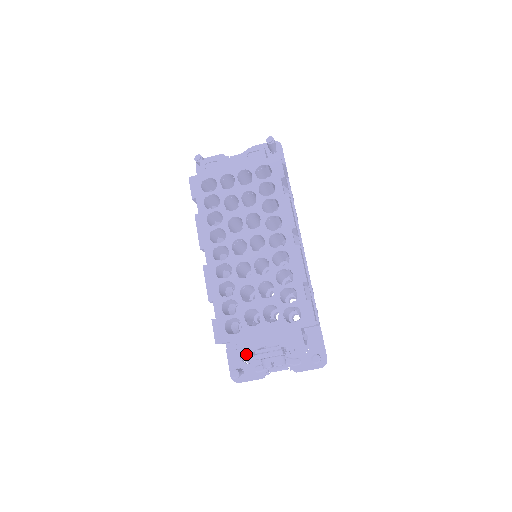
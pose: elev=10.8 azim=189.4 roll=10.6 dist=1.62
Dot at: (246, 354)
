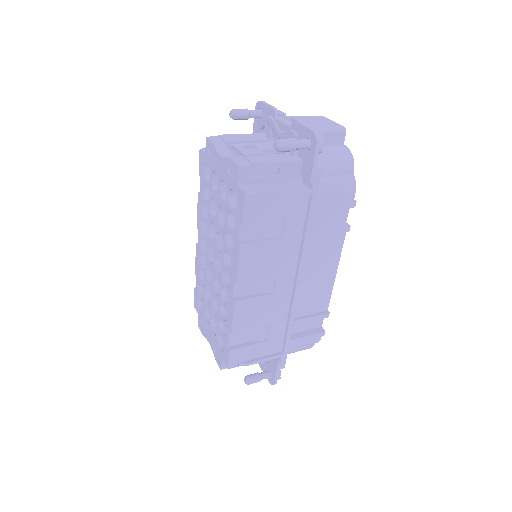
Dot at: (202, 332)
